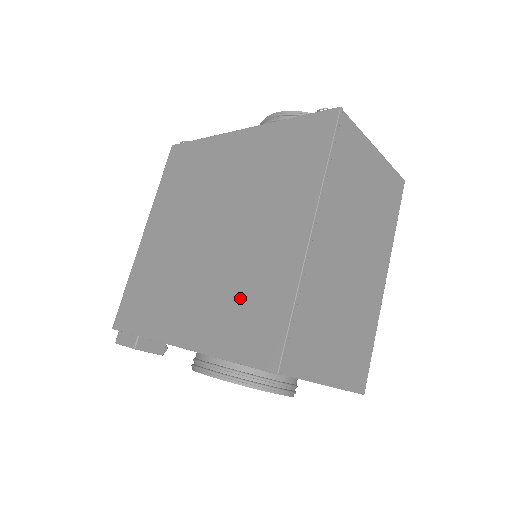
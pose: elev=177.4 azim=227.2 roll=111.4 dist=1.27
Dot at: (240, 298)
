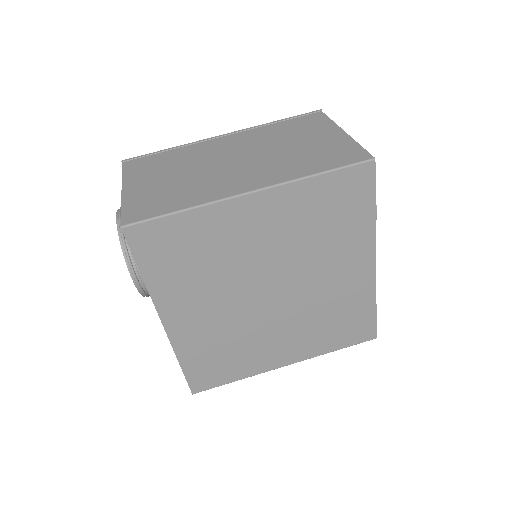
Dot at: occluded
